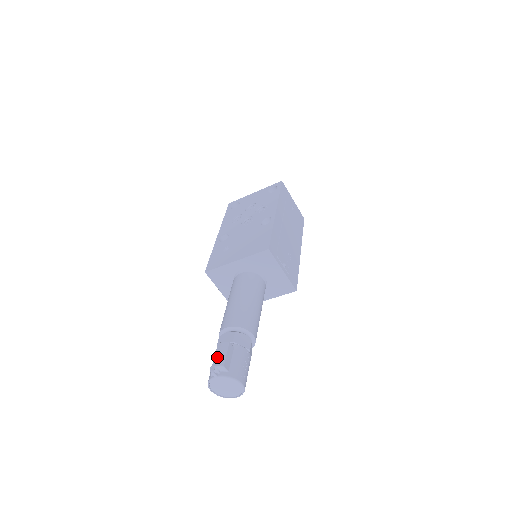
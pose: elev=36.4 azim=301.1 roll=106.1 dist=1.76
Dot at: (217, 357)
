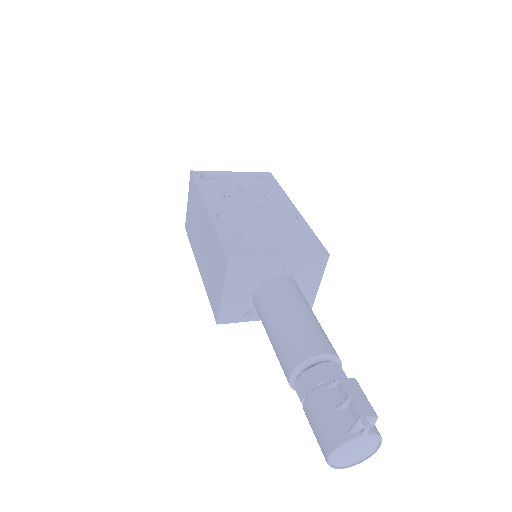
Dot at: (360, 402)
